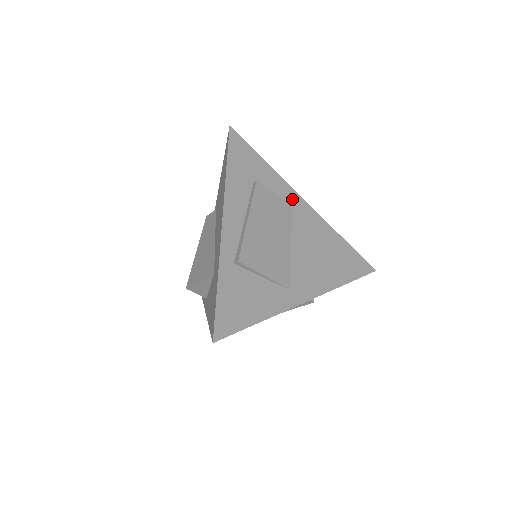
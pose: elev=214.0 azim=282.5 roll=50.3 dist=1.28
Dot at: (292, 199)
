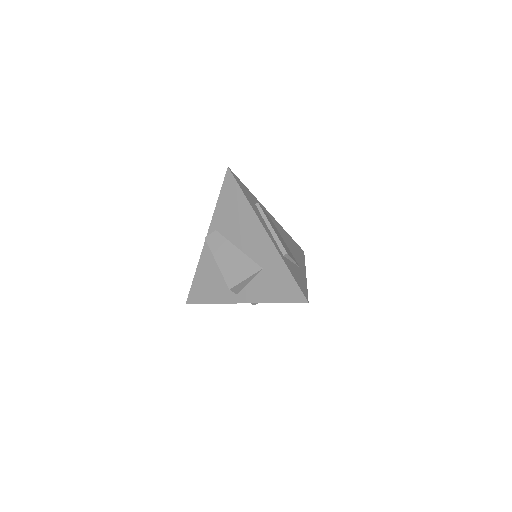
Dot at: (267, 213)
